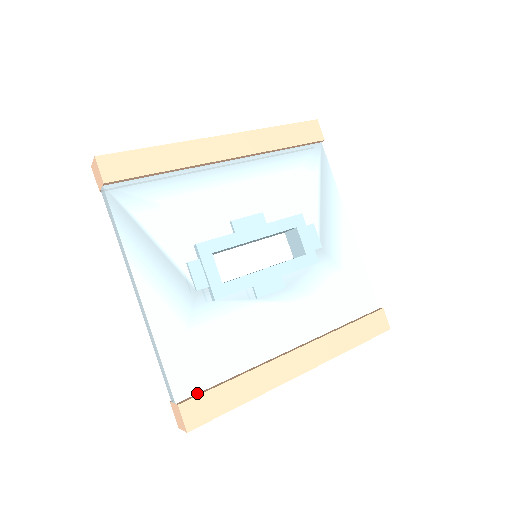
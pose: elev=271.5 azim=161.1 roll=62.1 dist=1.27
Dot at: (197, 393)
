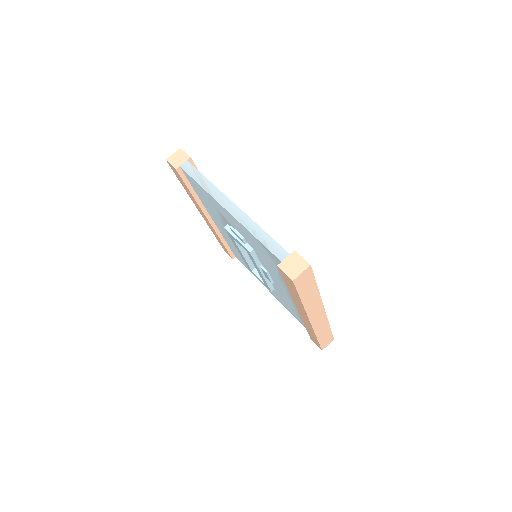
Dot at: occluded
